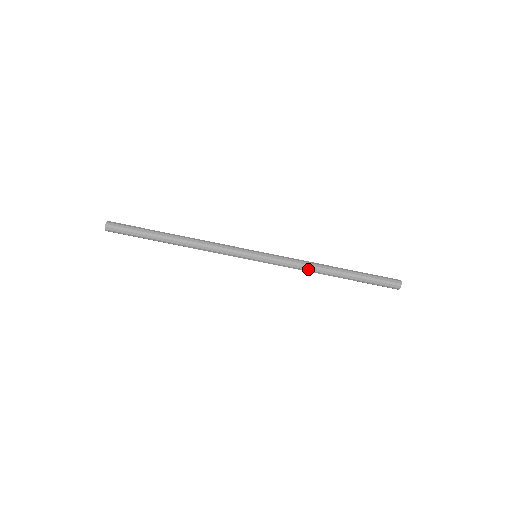
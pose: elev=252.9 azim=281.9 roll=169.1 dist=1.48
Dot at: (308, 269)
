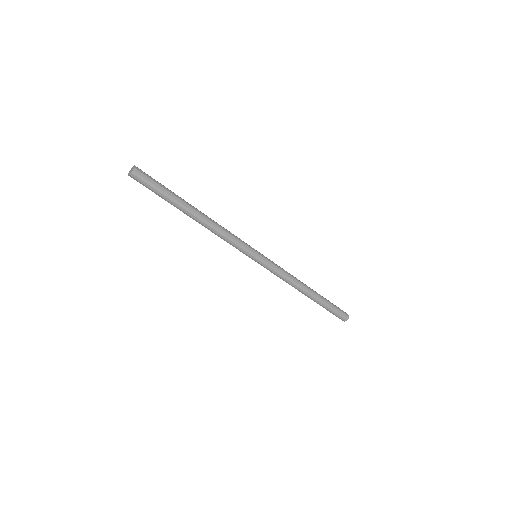
Dot at: (293, 282)
